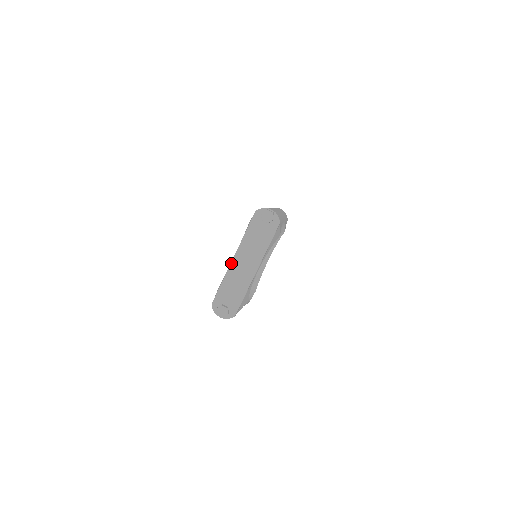
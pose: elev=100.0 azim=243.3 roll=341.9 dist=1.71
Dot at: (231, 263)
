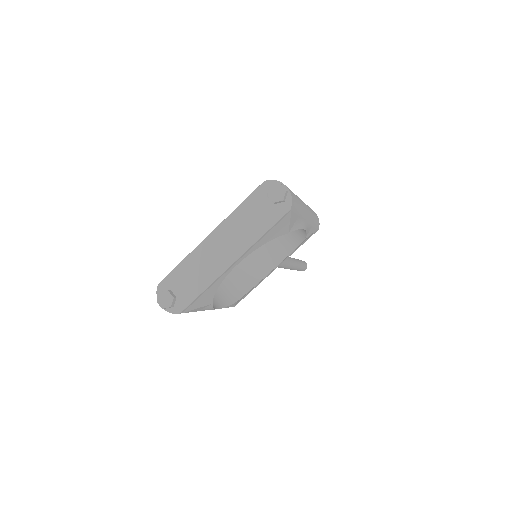
Dot at: (204, 239)
